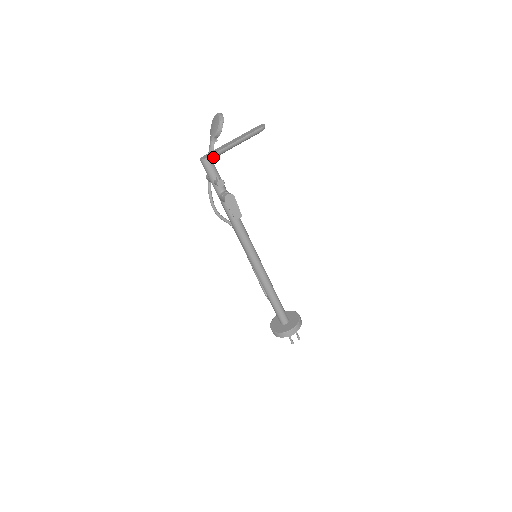
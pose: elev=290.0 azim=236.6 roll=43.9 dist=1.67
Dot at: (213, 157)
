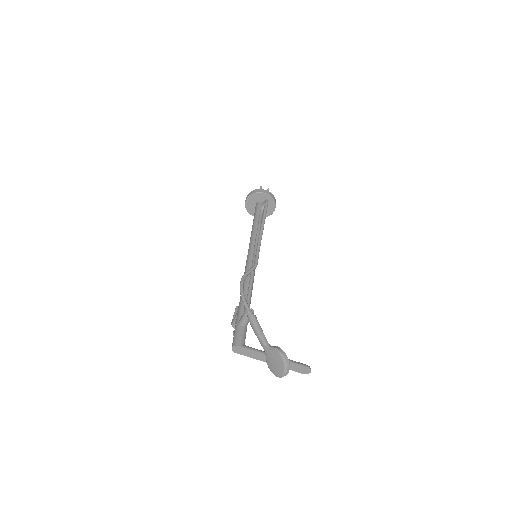
Dot at: (244, 352)
